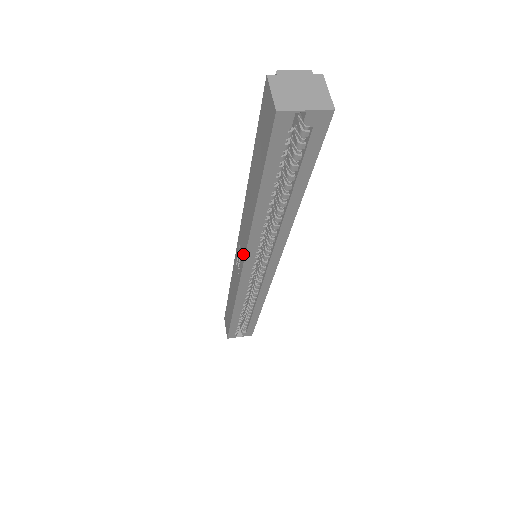
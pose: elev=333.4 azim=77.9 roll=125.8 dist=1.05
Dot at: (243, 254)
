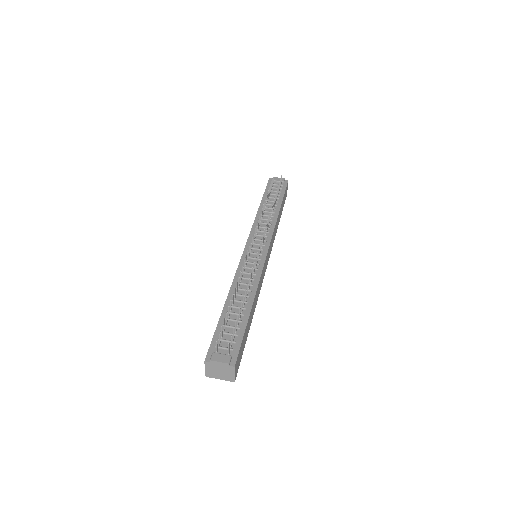
Dot at: occluded
